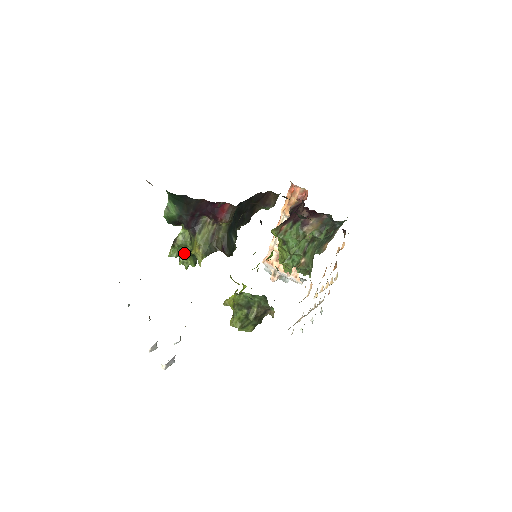
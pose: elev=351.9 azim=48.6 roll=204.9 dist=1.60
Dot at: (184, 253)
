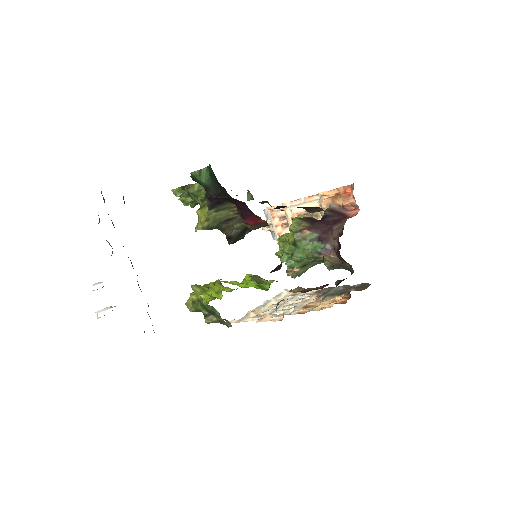
Dot at: (190, 196)
